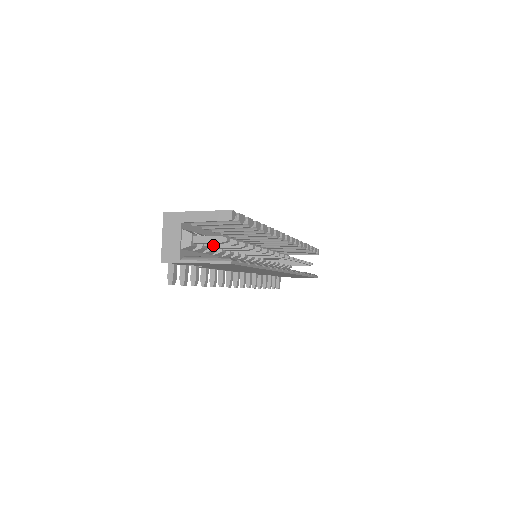
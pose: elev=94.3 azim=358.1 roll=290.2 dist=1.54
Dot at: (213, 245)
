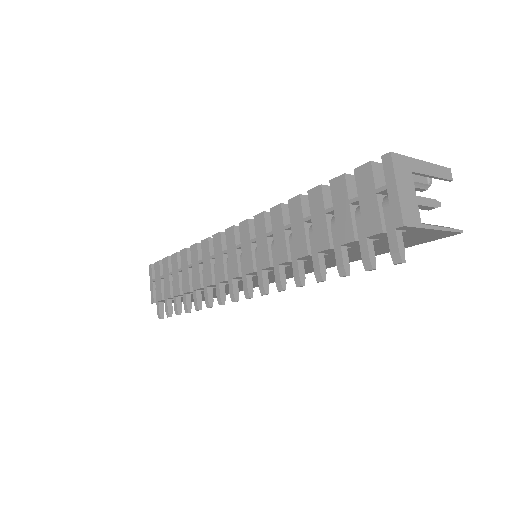
Dot at: occluded
